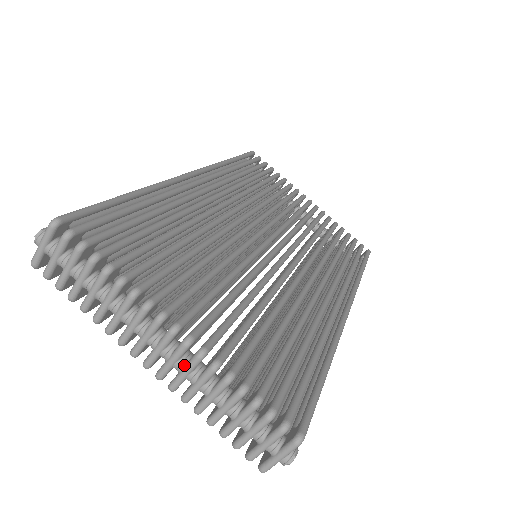
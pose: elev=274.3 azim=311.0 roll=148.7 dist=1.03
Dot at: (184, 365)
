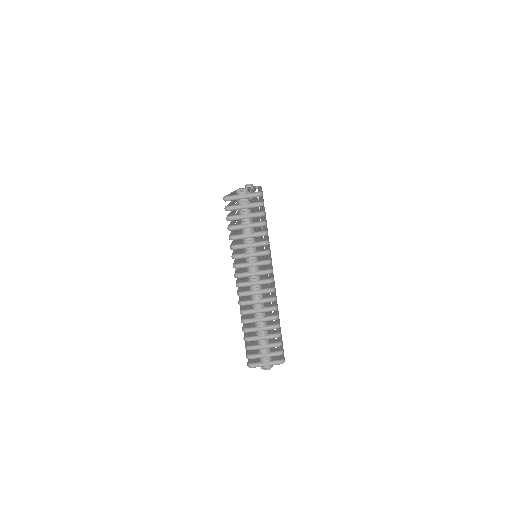
Dot at: (260, 298)
